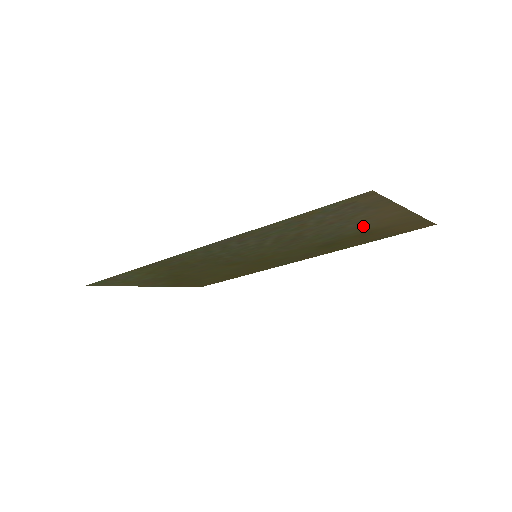
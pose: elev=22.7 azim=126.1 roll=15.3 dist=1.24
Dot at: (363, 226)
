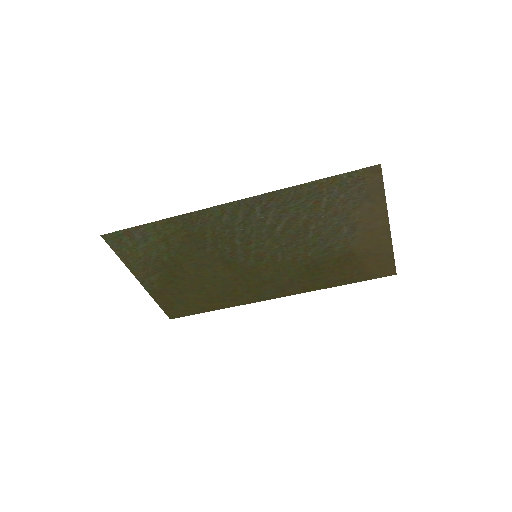
Dot at: (351, 239)
